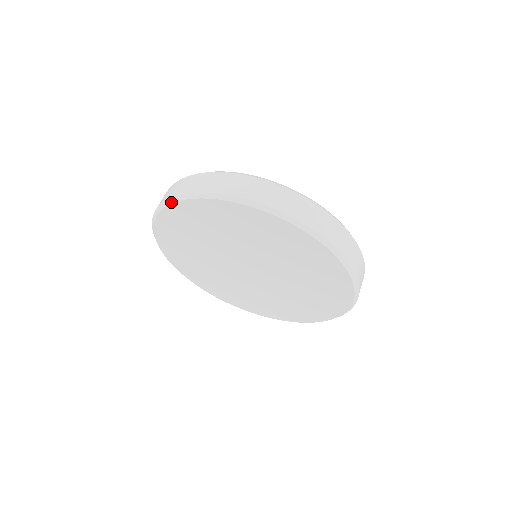
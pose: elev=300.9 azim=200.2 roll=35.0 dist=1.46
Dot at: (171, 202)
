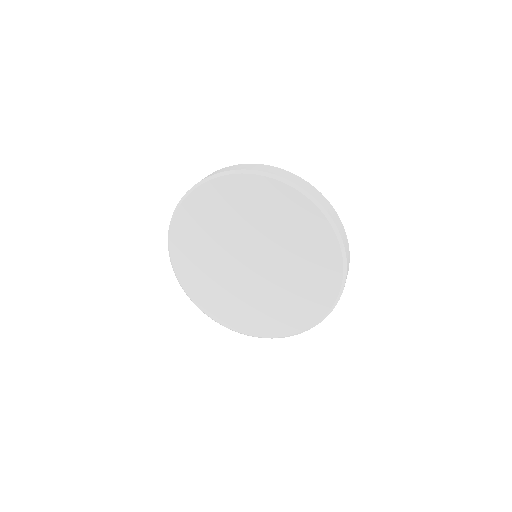
Dot at: (169, 245)
